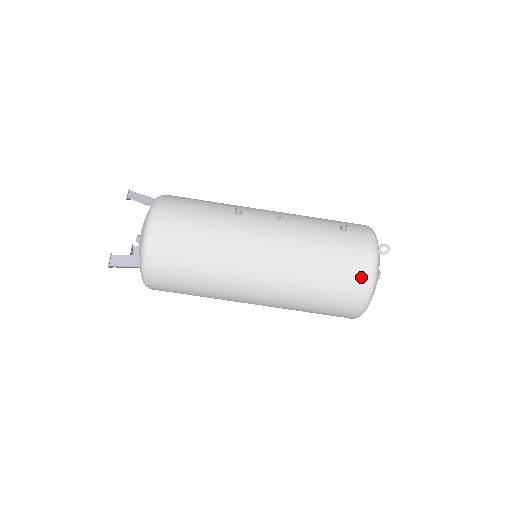
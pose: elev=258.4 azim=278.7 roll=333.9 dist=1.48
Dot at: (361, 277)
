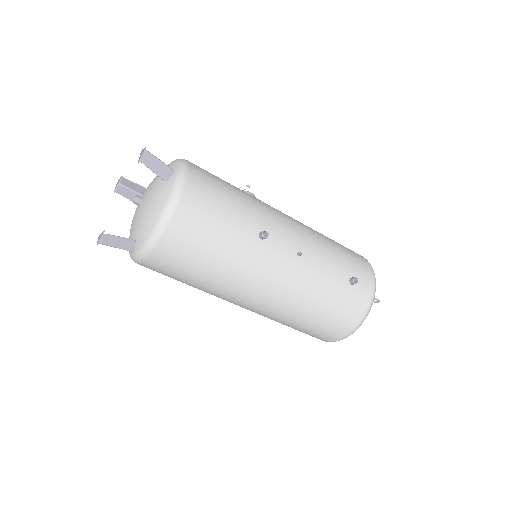
Dot at: (342, 331)
